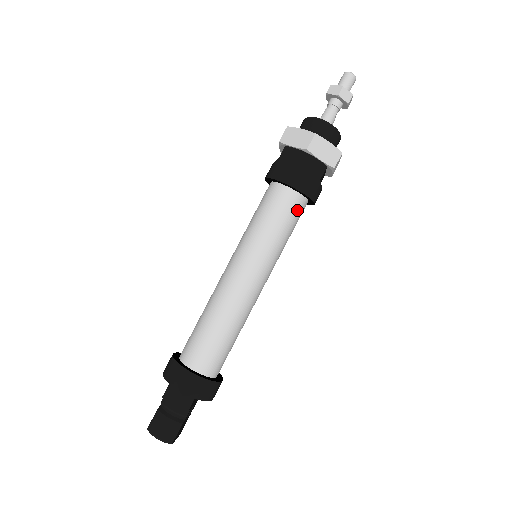
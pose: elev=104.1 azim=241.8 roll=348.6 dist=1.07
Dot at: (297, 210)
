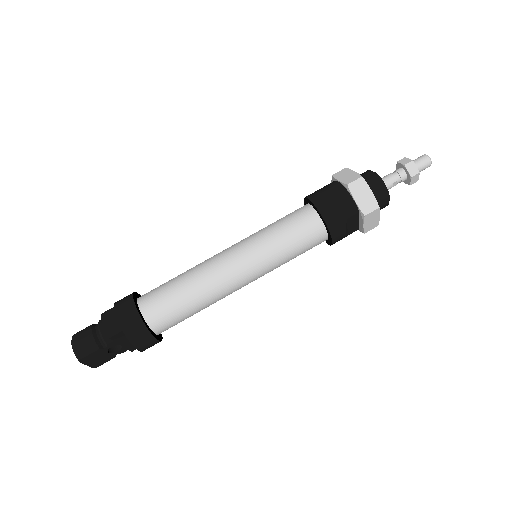
Dot at: (312, 234)
